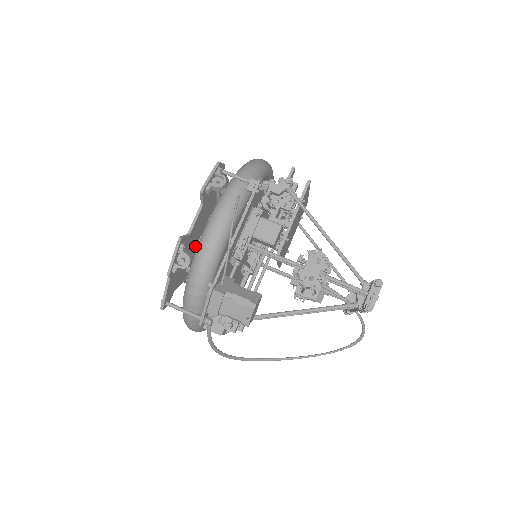
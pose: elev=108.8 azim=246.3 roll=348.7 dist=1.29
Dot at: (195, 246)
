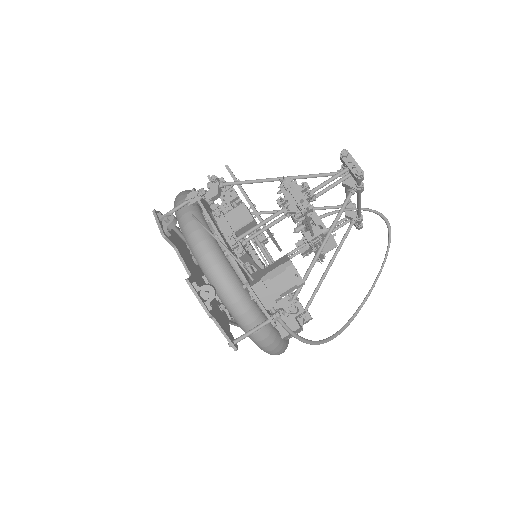
Dot at: occluded
